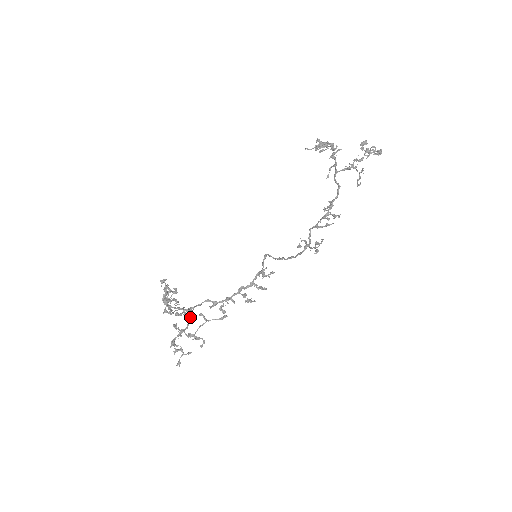
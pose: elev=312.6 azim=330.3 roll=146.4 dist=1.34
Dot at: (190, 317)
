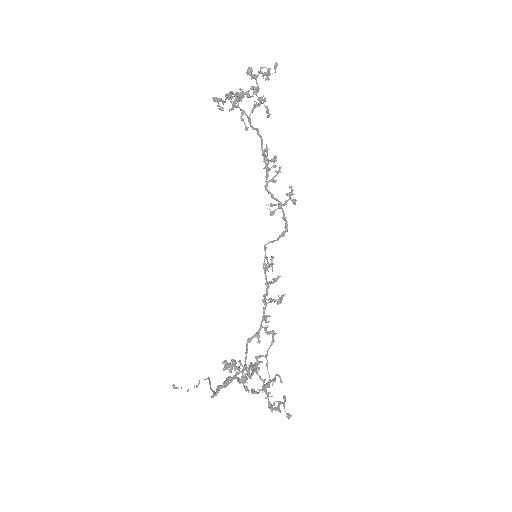
Dot at: (254, 370)
